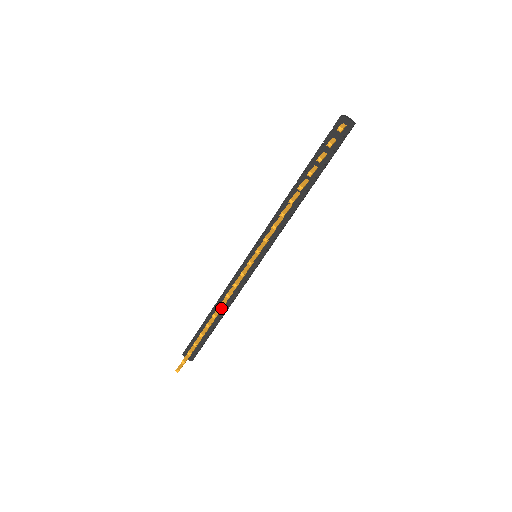
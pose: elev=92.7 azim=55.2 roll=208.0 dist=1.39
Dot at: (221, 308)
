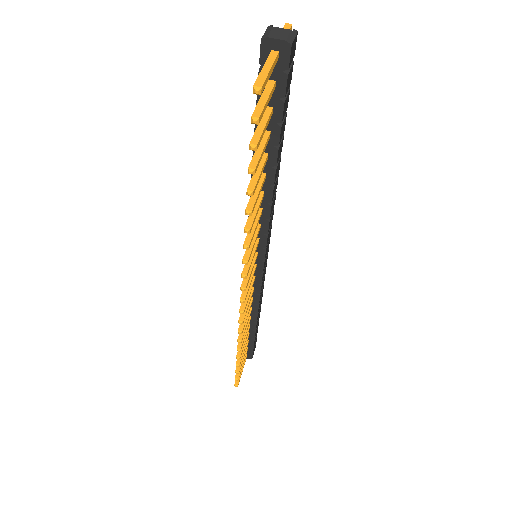
Dot at: (246, 323)
